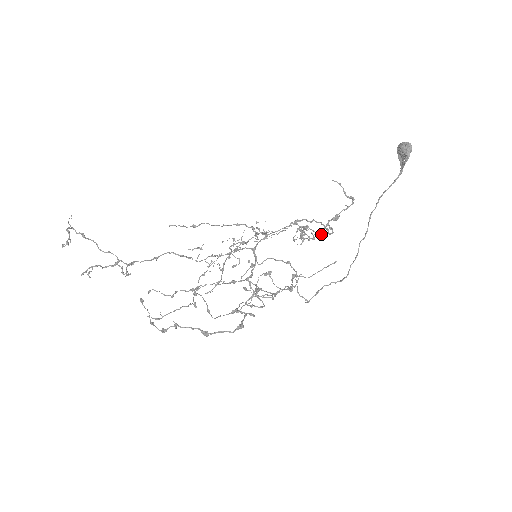
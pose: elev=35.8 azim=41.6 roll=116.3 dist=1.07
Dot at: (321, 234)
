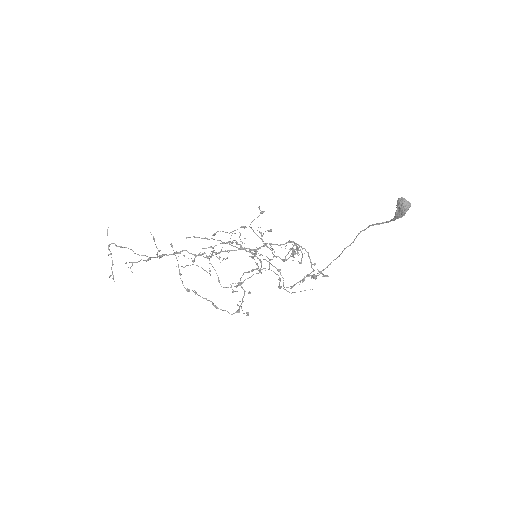
Dot at: occluded
